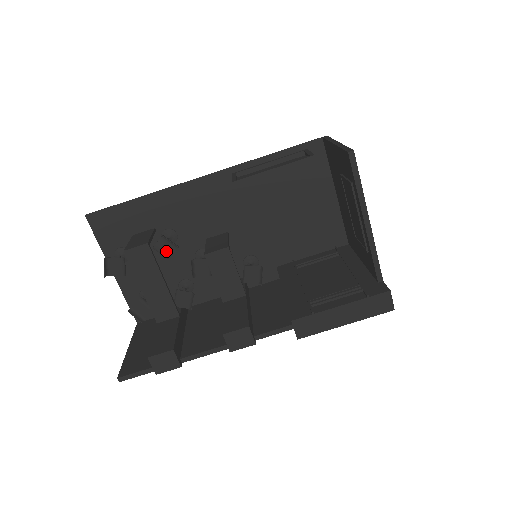
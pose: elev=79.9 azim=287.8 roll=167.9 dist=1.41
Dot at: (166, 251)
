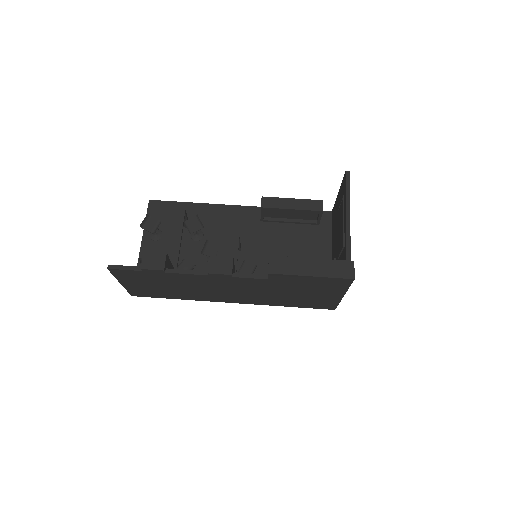
Dot at: (193, 227)
